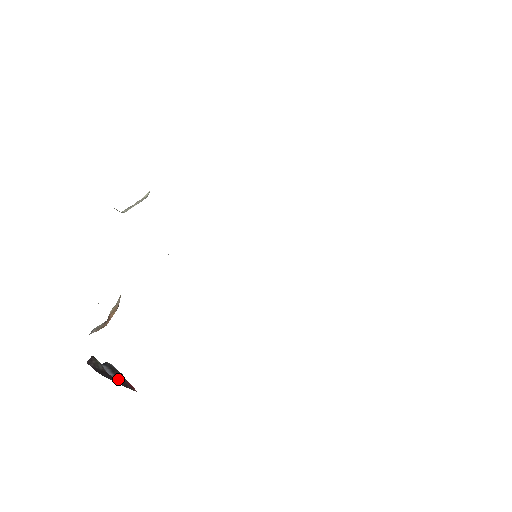
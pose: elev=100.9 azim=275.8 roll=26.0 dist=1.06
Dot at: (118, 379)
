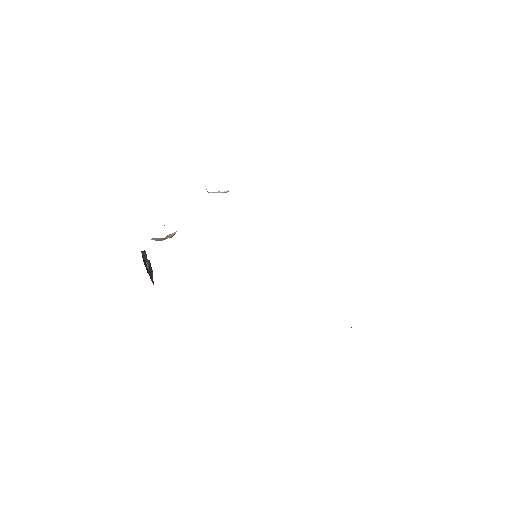
Dot at: (149, 271)
